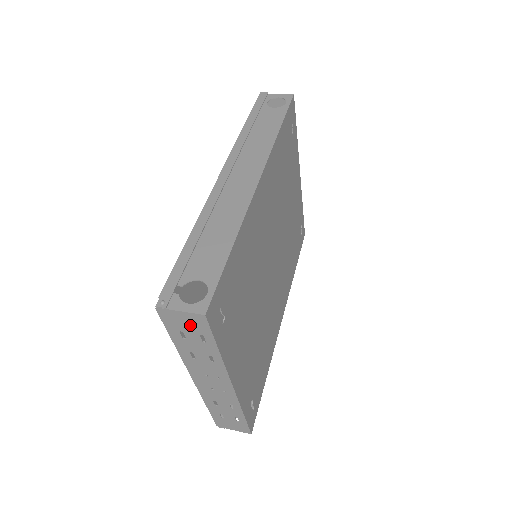
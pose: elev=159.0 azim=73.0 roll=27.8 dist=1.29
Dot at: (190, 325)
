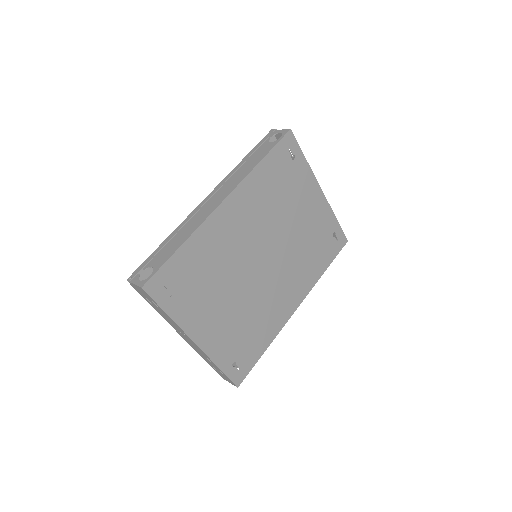
Dot at: (144, 294)
